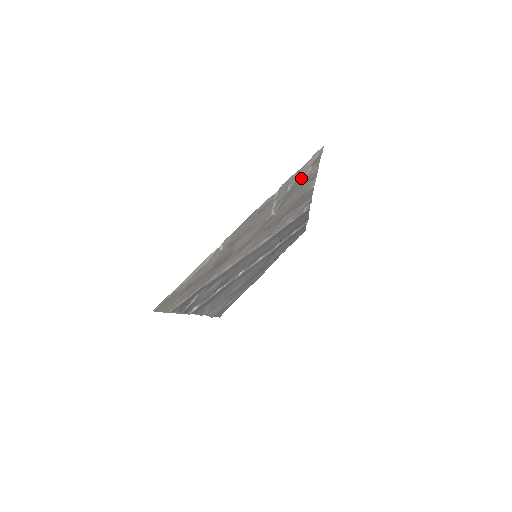
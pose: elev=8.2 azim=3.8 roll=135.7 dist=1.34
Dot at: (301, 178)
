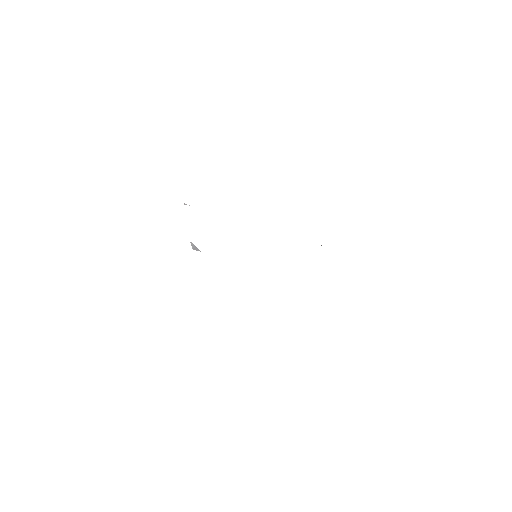
Dot at: occluded
